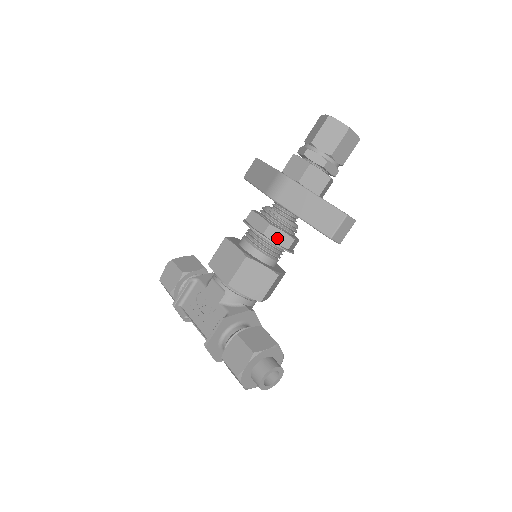
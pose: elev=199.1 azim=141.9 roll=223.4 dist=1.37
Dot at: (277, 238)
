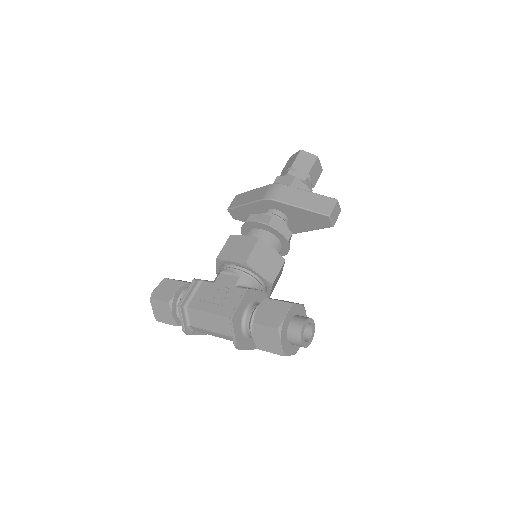
Dot at: (279, 229)
